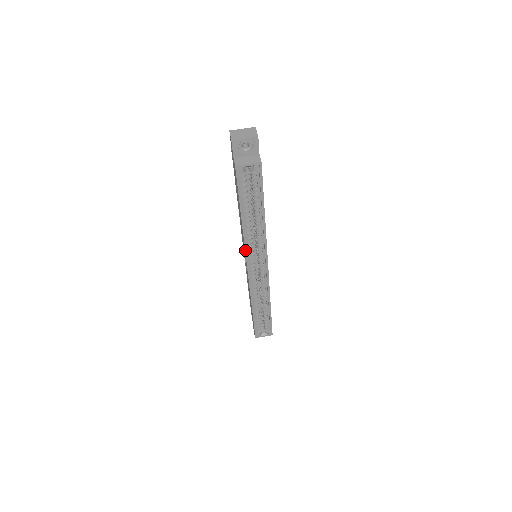
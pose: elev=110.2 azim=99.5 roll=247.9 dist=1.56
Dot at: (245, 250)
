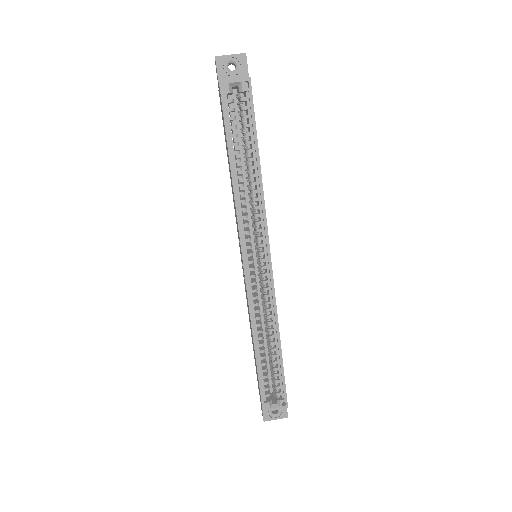
Dot at: (238, 225)
